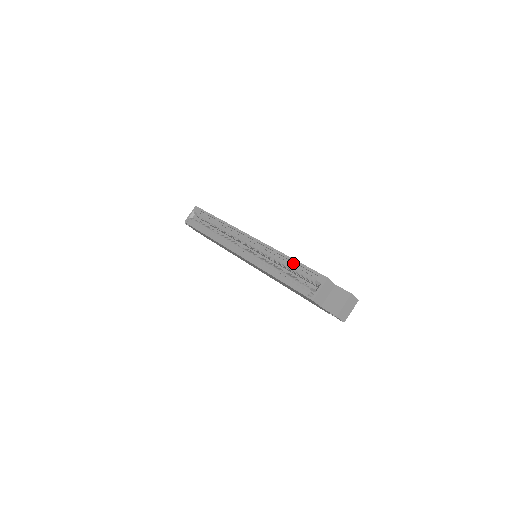
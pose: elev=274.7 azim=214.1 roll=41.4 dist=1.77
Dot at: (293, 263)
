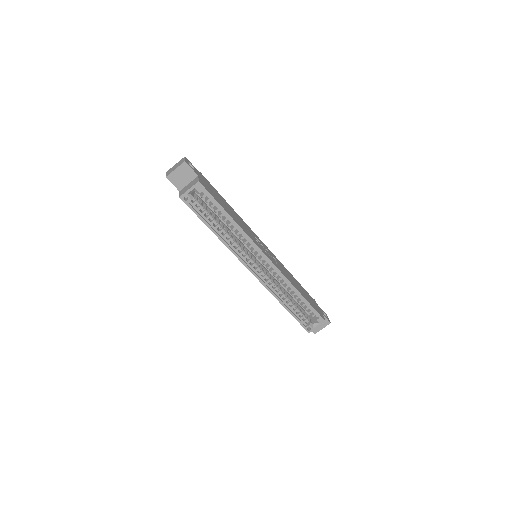
Dot at: (302, 299)
